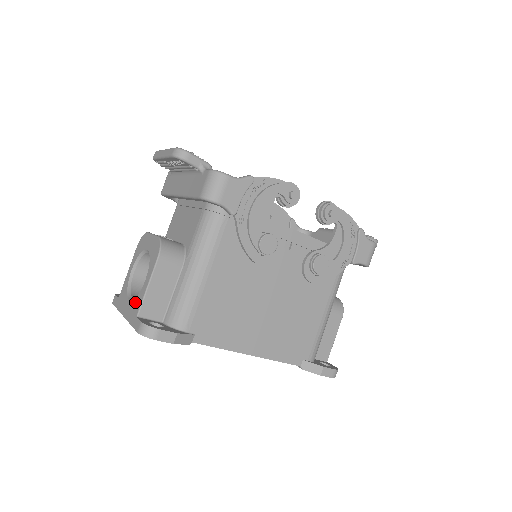
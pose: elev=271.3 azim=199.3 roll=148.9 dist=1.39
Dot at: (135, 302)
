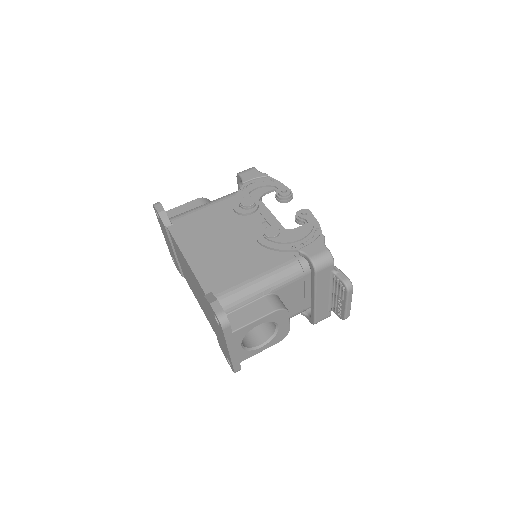
Dot at: occluded
